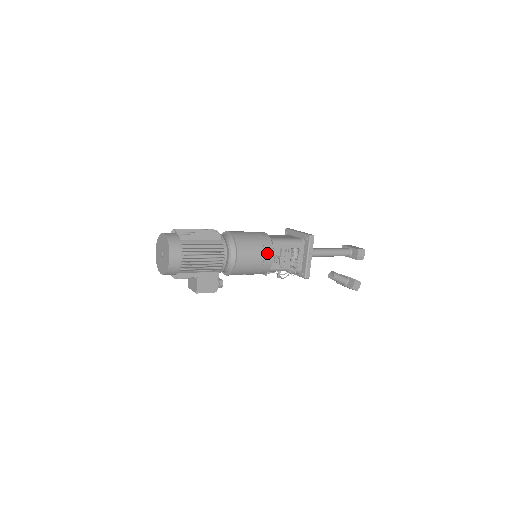
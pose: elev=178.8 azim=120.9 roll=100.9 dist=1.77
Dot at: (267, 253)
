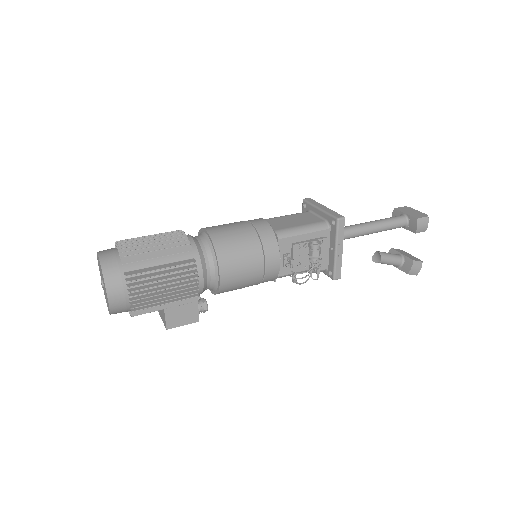
Dot at: (269, 258)
